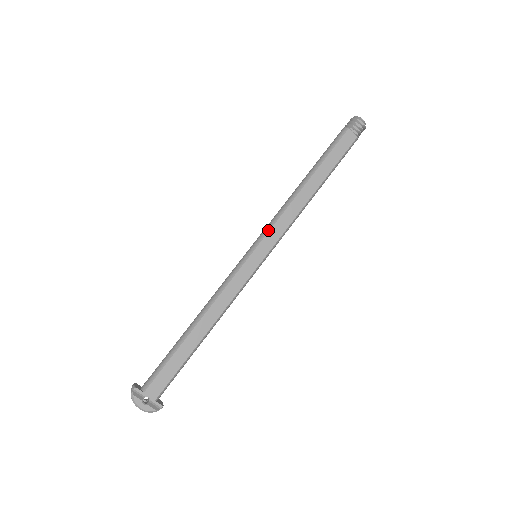
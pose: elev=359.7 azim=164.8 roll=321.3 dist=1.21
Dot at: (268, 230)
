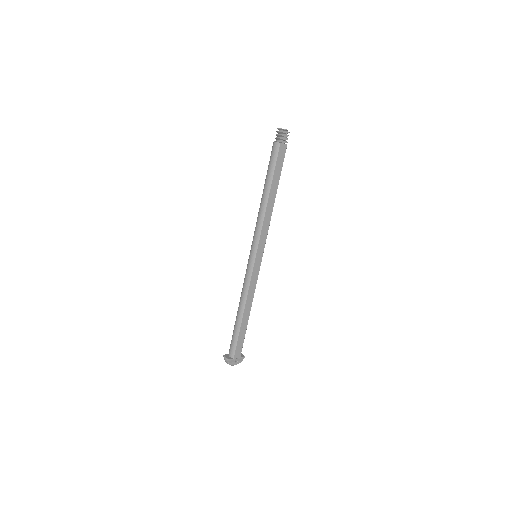
Dot at: (258, 240)
